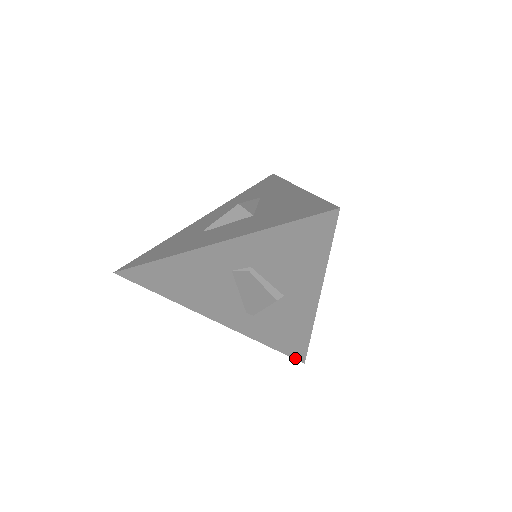
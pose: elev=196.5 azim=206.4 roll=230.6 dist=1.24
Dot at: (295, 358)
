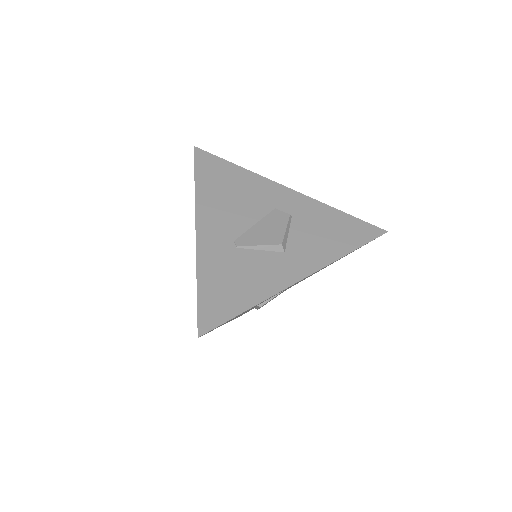
Dot at: (199, 322)
